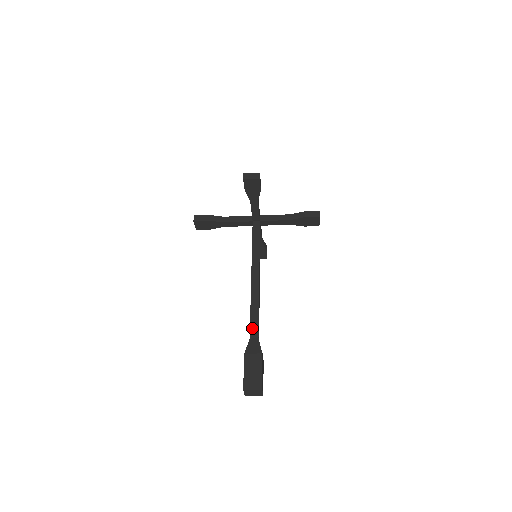
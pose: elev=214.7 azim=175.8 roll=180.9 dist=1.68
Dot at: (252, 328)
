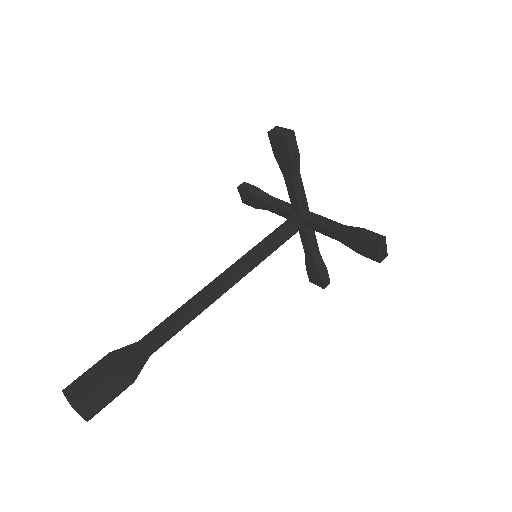
Dot at: (153, 331)
